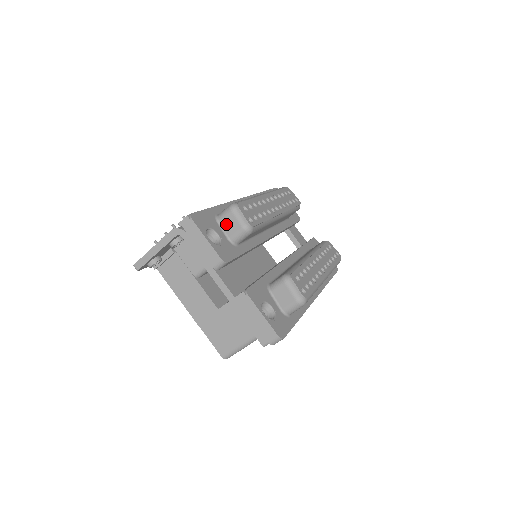
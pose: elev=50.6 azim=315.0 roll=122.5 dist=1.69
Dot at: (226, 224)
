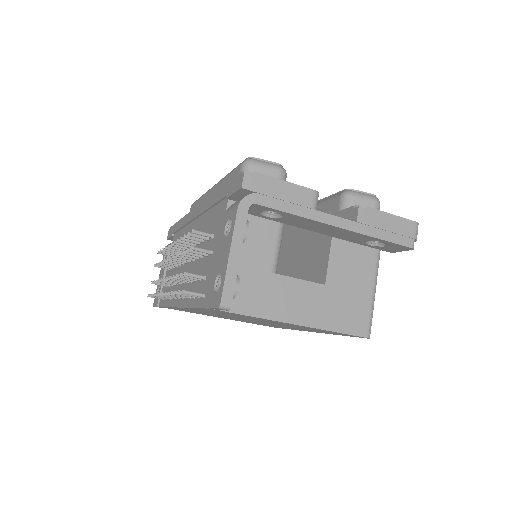
Dot at: occluded
